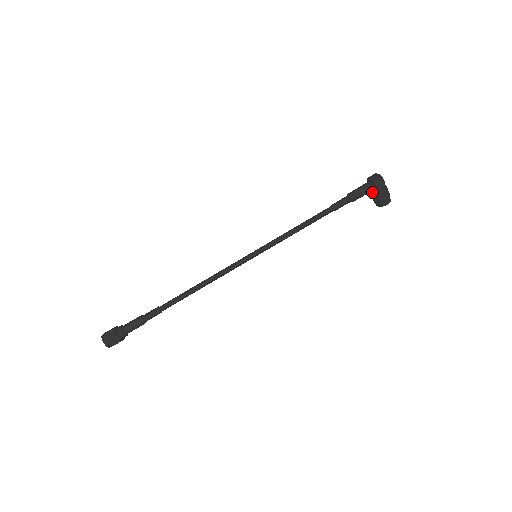
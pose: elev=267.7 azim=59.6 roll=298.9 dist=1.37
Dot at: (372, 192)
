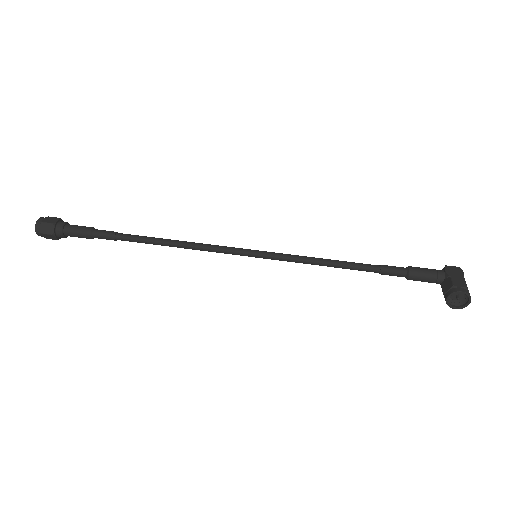
Dot at: (443, 284)
